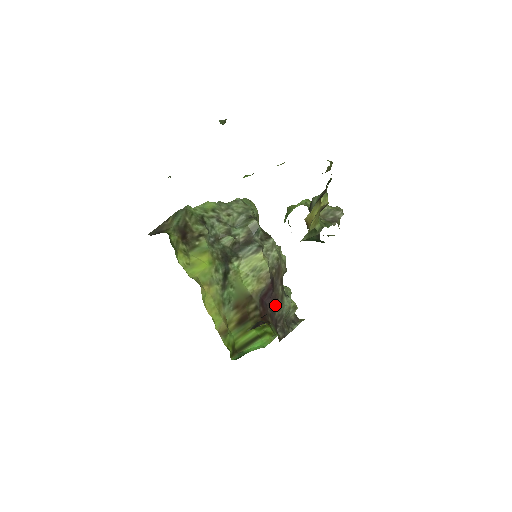
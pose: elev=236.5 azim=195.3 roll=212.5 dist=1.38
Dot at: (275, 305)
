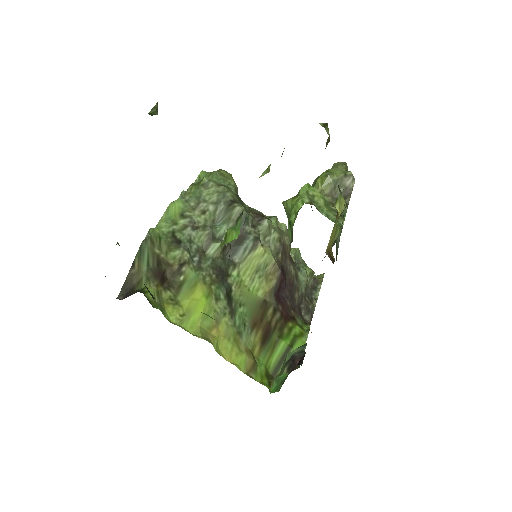
Dot at: (292, 291)
